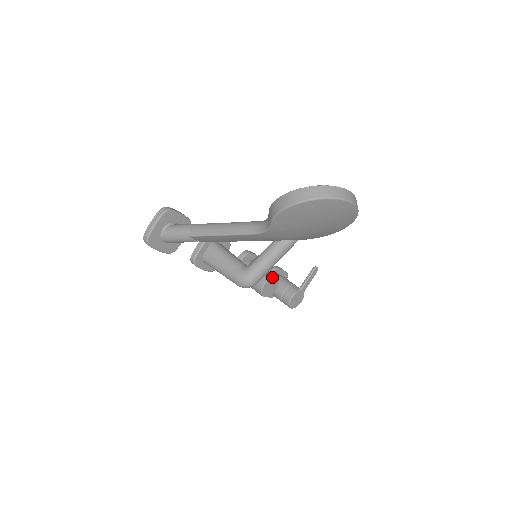
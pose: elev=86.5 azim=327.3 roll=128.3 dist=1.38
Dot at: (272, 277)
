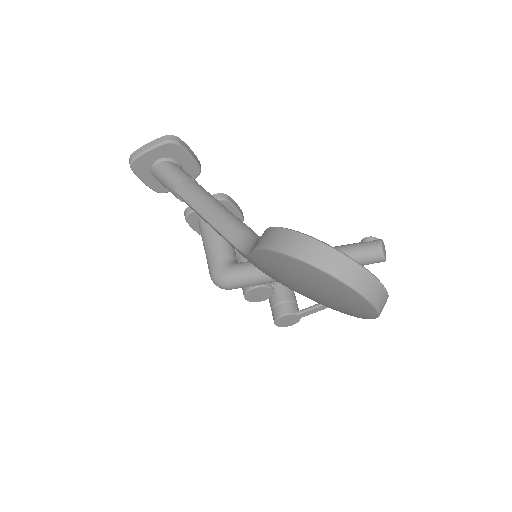
Dot at: (267, 286)
